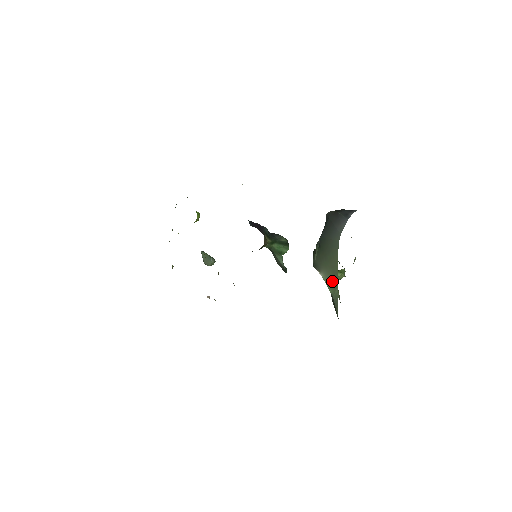
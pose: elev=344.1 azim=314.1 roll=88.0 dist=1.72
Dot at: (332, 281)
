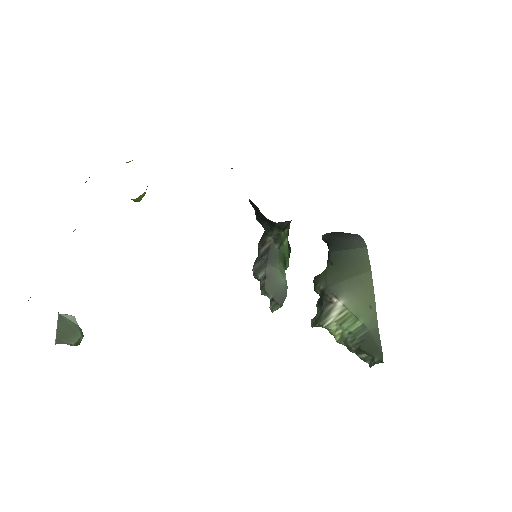
Dot at: (364, 303)
